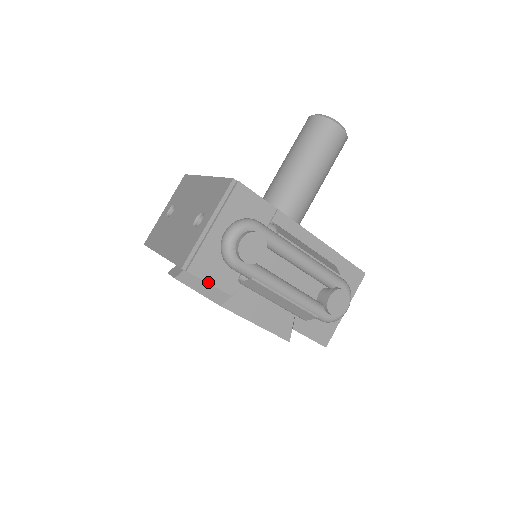
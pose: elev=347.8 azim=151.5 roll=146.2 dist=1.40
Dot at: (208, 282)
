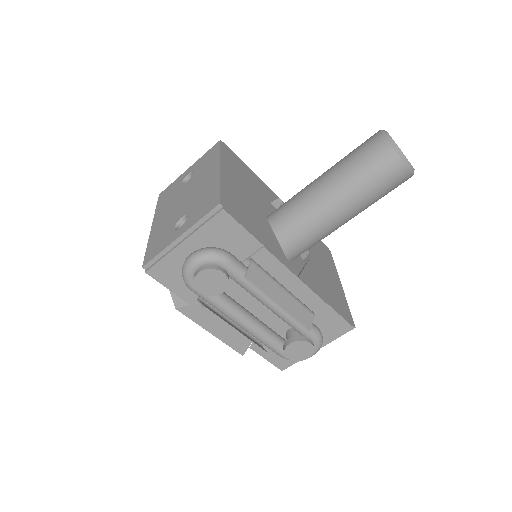
Dot at: (167, 287)
